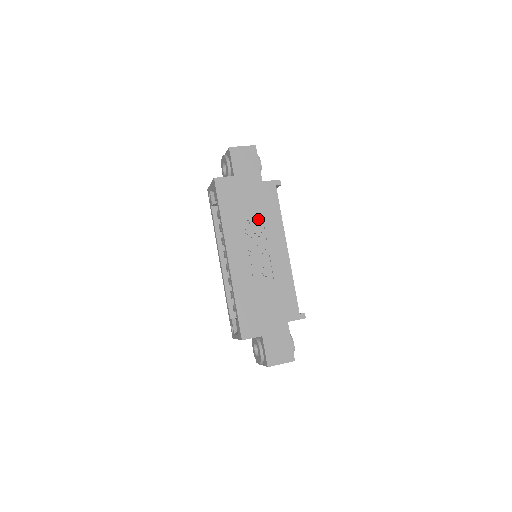
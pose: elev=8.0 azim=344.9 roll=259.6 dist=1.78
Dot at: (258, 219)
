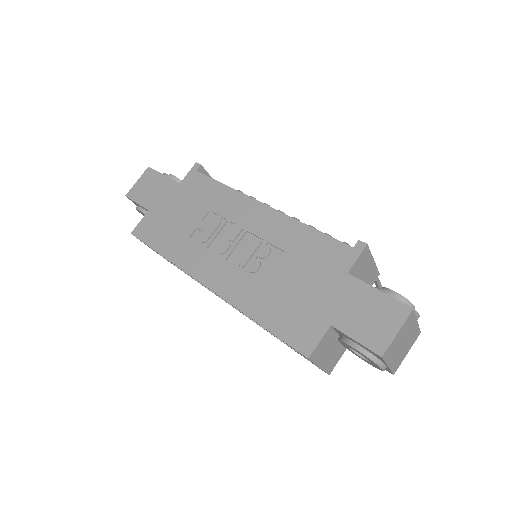
Dot at: (206, 216)
